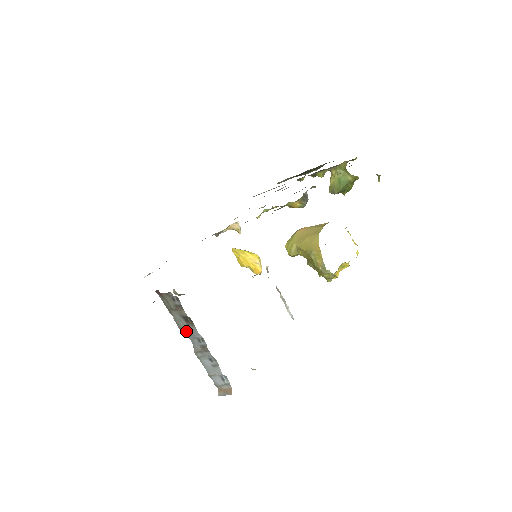
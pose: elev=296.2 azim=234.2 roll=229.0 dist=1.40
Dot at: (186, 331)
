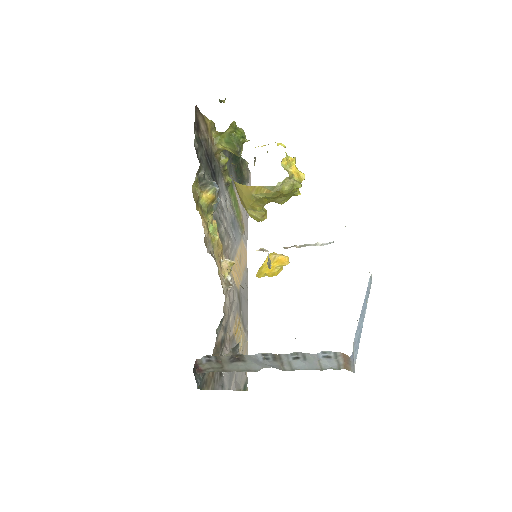
Dot at: (252, 367)
